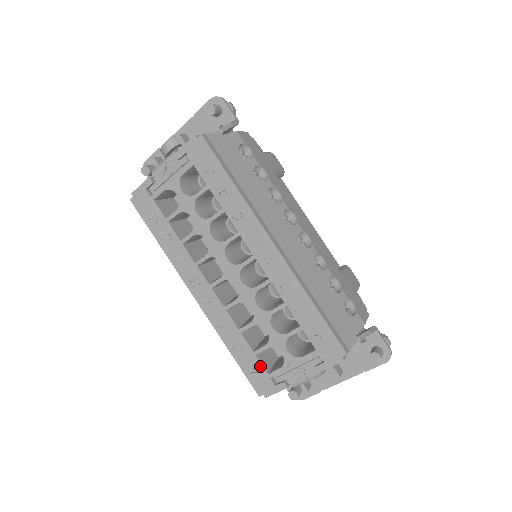
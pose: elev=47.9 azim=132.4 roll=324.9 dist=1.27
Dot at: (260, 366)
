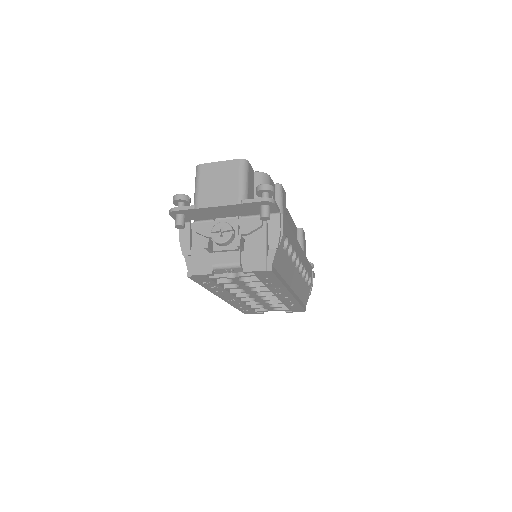
Dot at: (252, 310)
